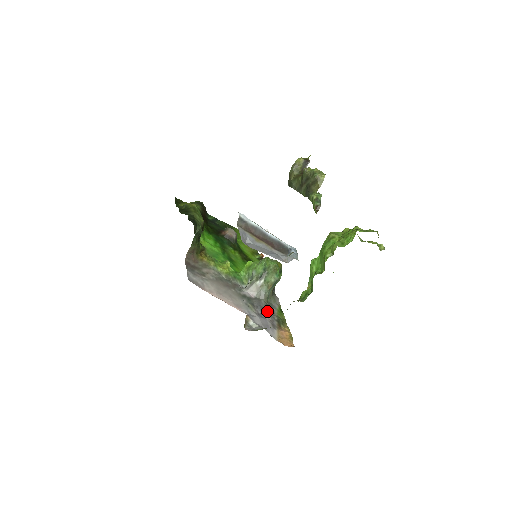
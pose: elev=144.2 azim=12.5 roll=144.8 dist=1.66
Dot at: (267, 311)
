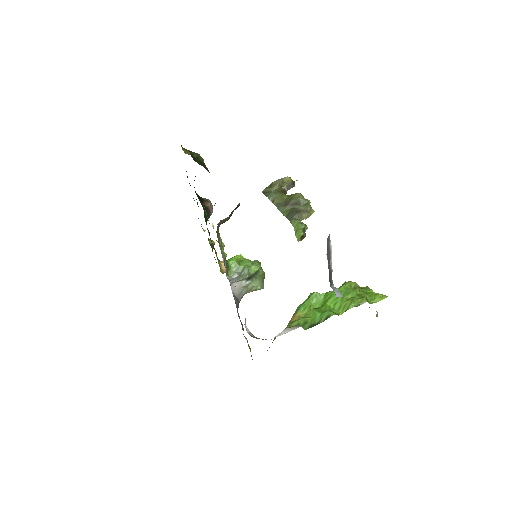
Dot at: occluded
